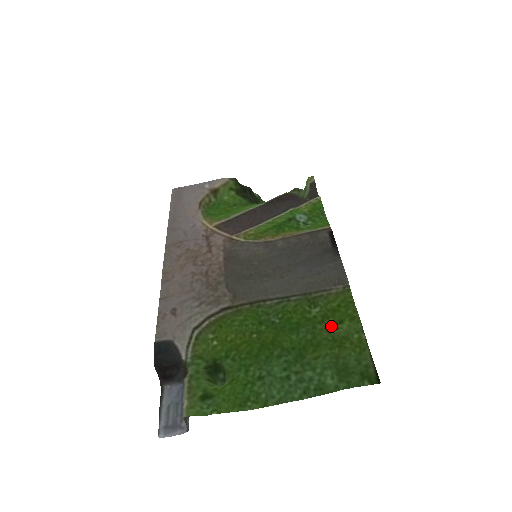
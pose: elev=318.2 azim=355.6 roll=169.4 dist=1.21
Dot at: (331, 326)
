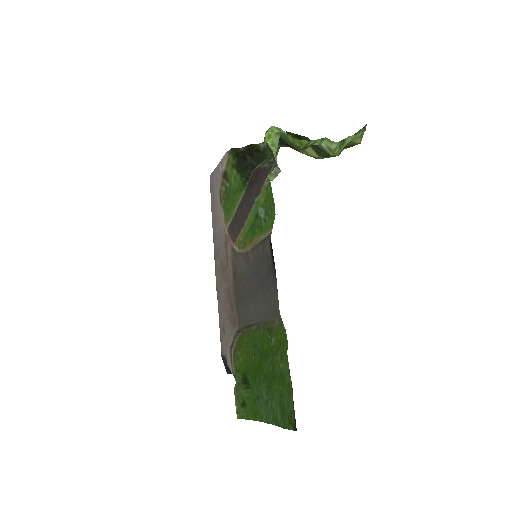
Dot at: (280, 360)
